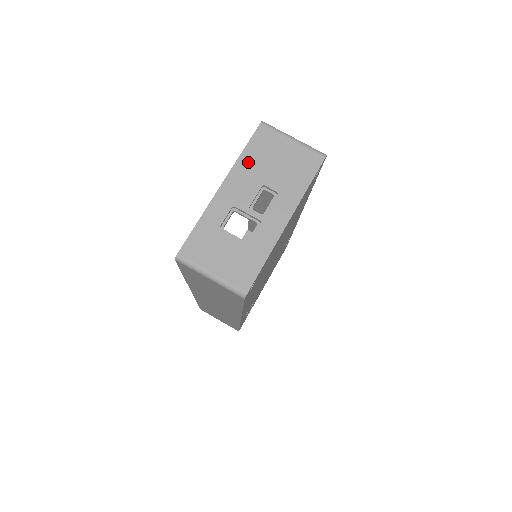
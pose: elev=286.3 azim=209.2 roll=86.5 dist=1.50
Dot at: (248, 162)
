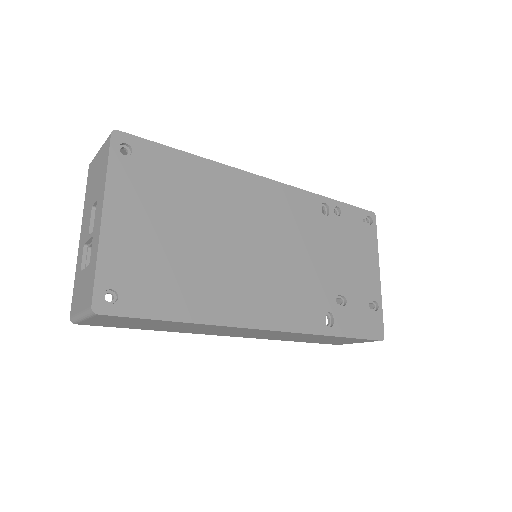
Dot at: (87, 202)
